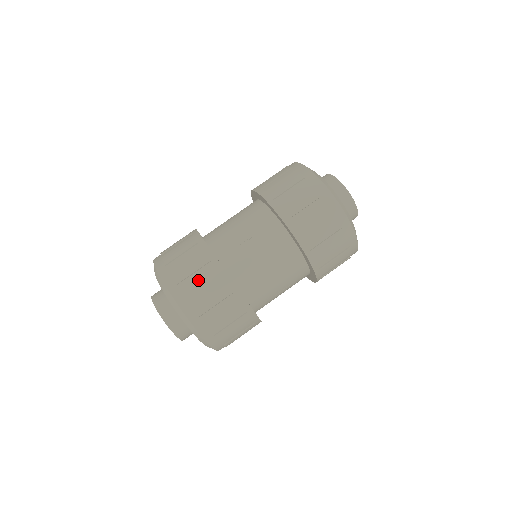
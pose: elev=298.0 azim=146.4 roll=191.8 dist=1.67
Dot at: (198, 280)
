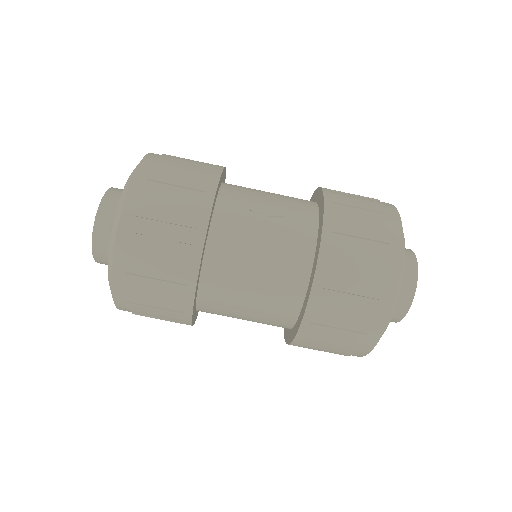
Dot at: (173, 196)
